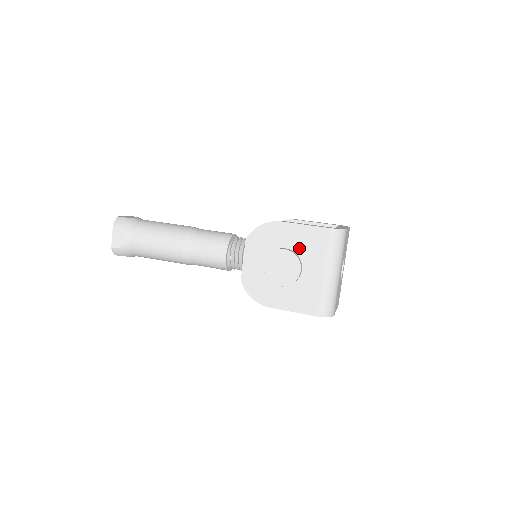
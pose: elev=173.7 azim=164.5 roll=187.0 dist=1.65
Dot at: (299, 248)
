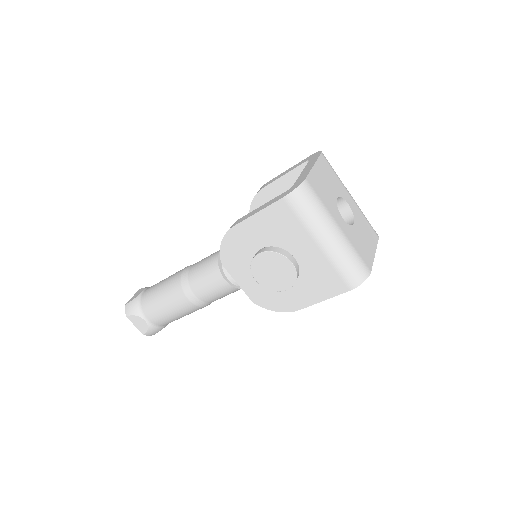
Dot at: (273, 238)
